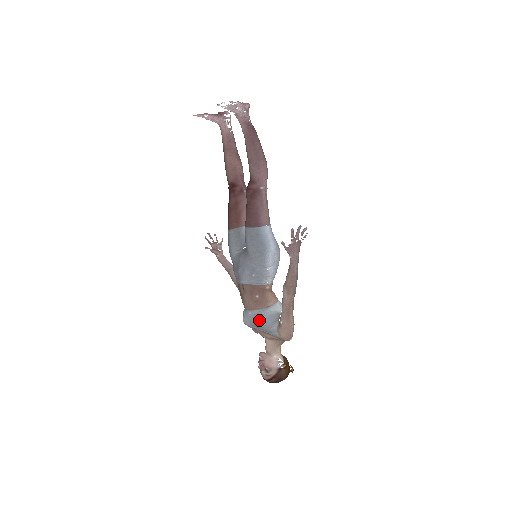
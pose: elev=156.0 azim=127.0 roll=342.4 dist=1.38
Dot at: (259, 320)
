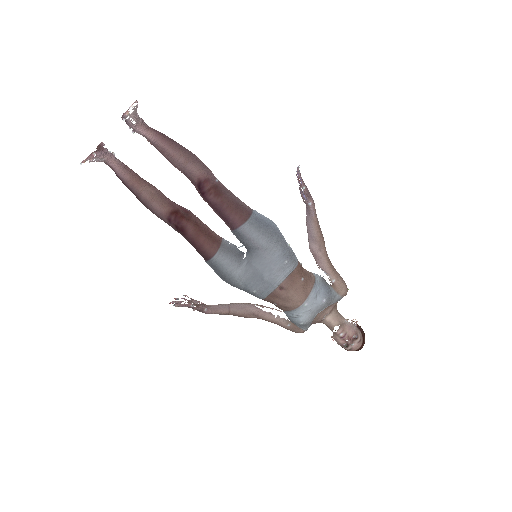
Dot at: (322, 297)
